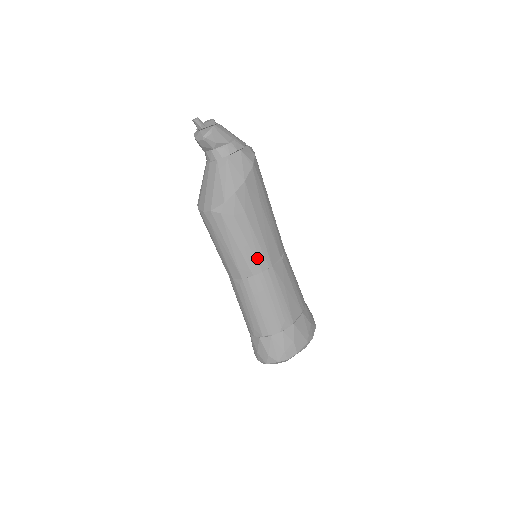
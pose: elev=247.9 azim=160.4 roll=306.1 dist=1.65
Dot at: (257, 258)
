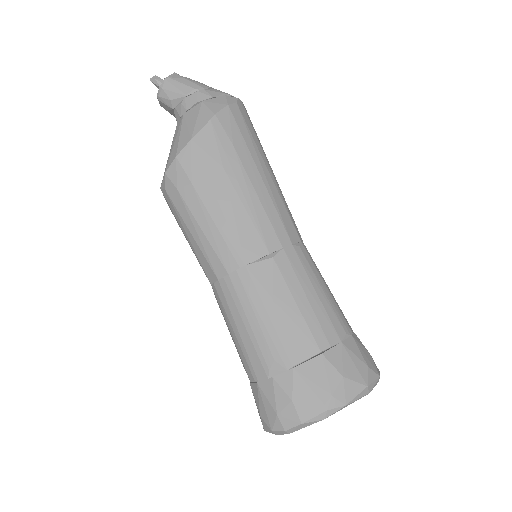
Dot at: (218, 252)
